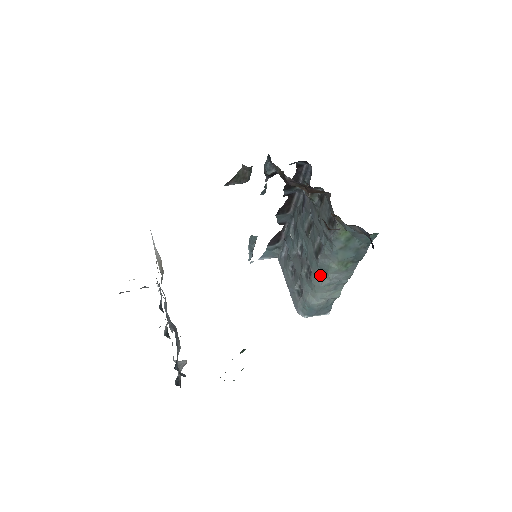
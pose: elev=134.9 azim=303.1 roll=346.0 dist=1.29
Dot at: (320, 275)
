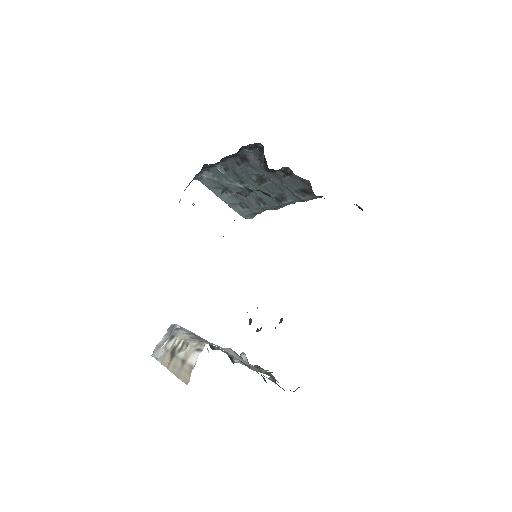
Dot at: occluded
